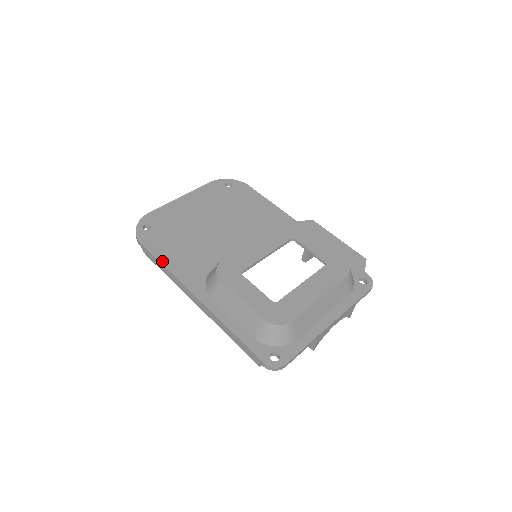
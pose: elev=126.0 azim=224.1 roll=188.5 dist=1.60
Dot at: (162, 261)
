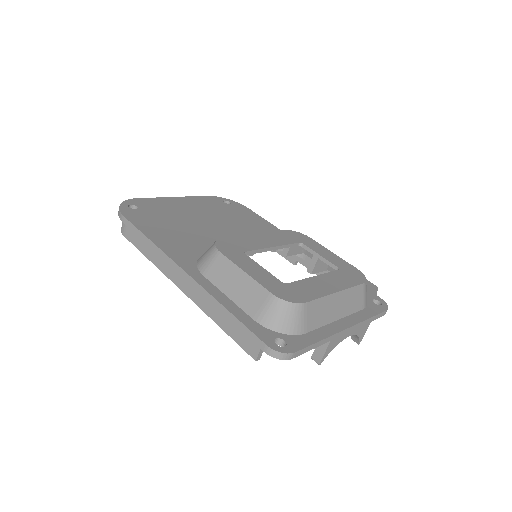
Dot at: (147, 234)
